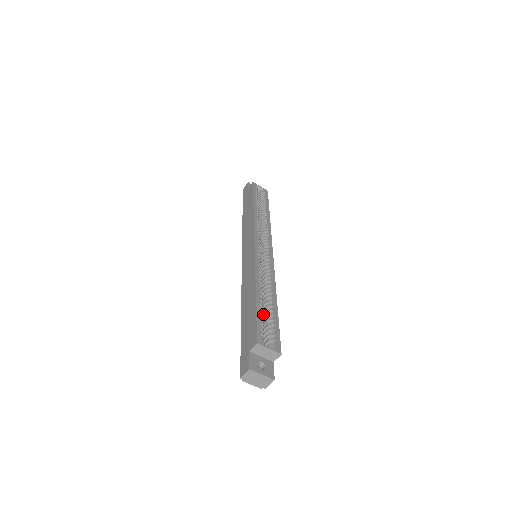
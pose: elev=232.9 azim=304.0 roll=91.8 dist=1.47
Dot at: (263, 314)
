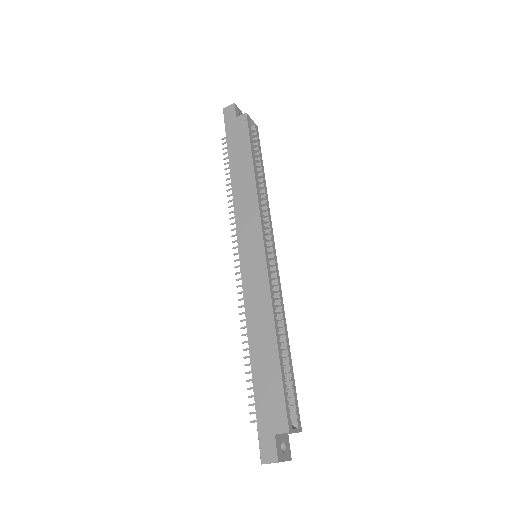
Dot at: occluded
